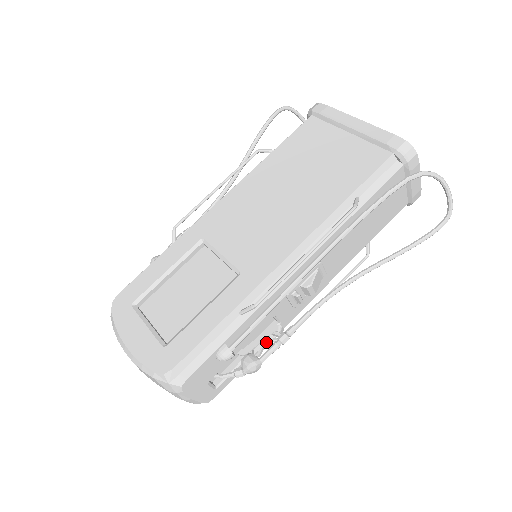
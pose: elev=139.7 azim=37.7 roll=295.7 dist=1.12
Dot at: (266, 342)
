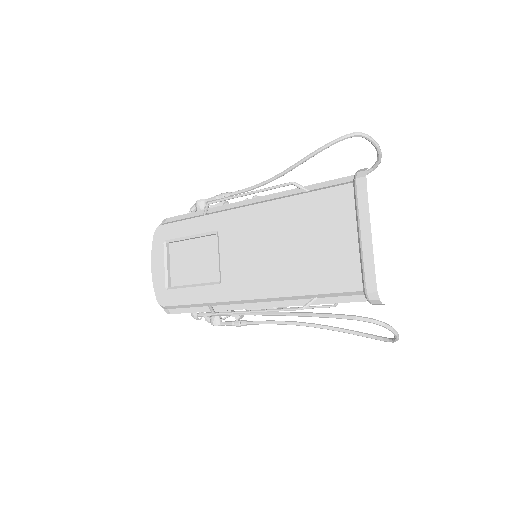
Dot at: occluded
